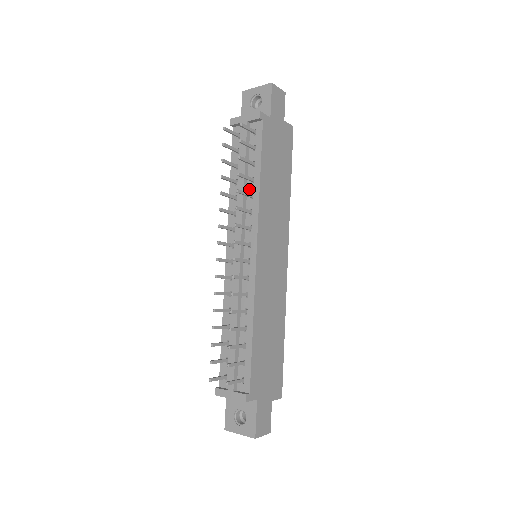
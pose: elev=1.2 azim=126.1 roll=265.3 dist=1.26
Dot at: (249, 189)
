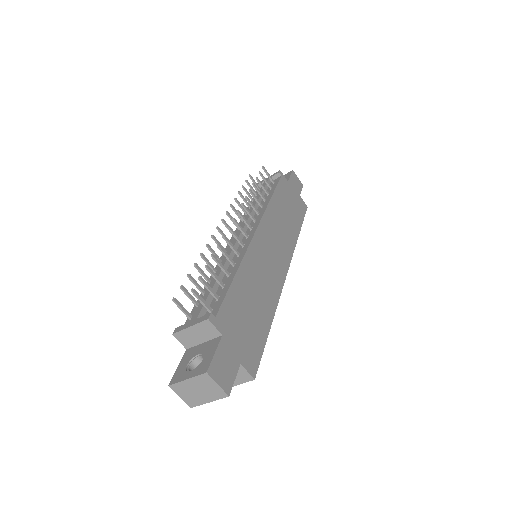
Dot at: occluded
